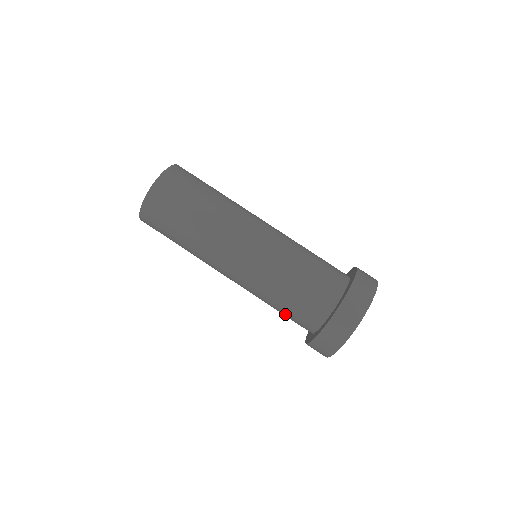
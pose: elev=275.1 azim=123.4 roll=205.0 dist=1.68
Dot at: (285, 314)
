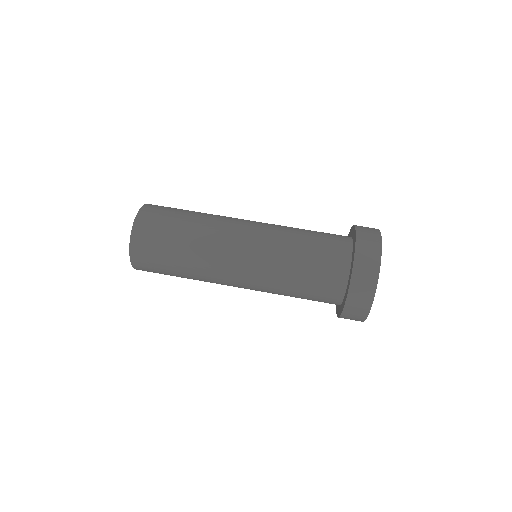
Dot at: occluded
